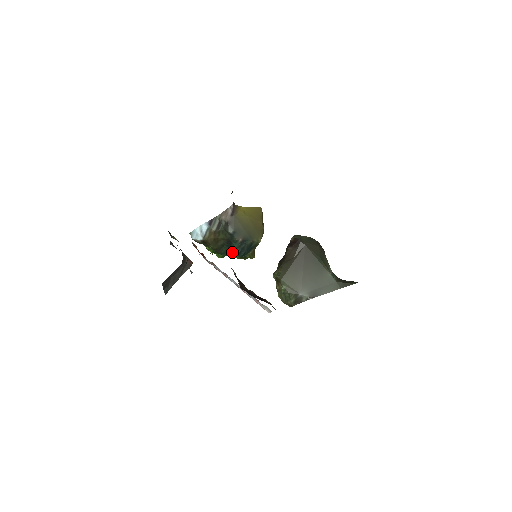
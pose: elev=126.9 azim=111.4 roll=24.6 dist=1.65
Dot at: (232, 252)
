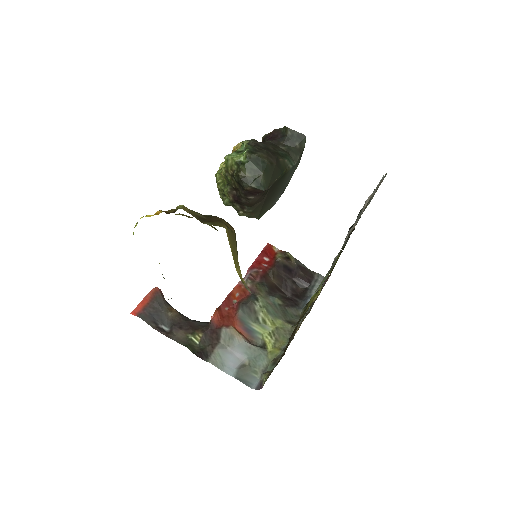
Dot at: occluded
